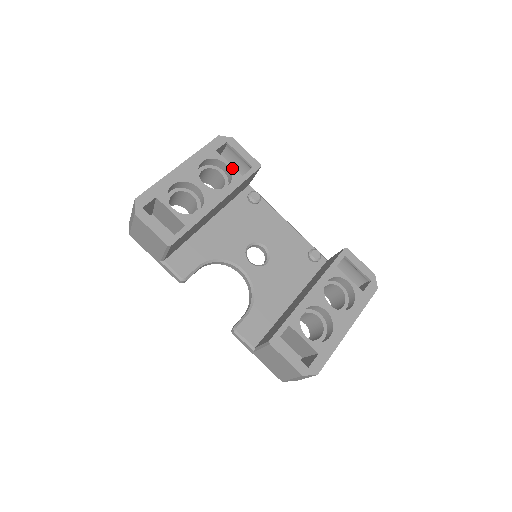
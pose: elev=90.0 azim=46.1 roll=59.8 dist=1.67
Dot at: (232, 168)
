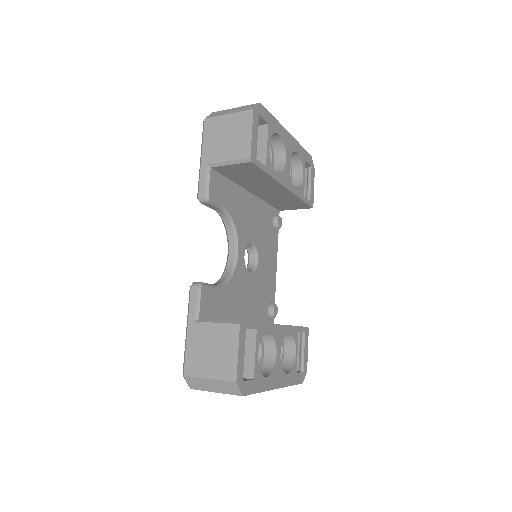
Dot at: (304, 183)
